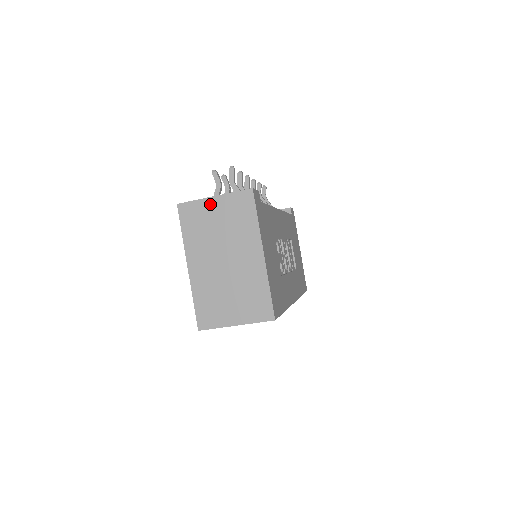
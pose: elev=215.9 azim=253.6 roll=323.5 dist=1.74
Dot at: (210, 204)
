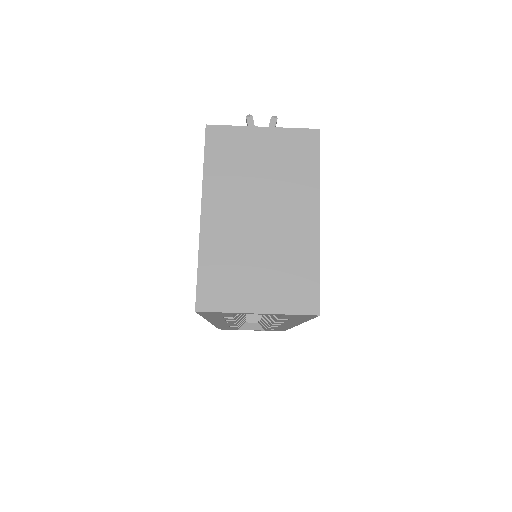
Dot at: (255, 135)
